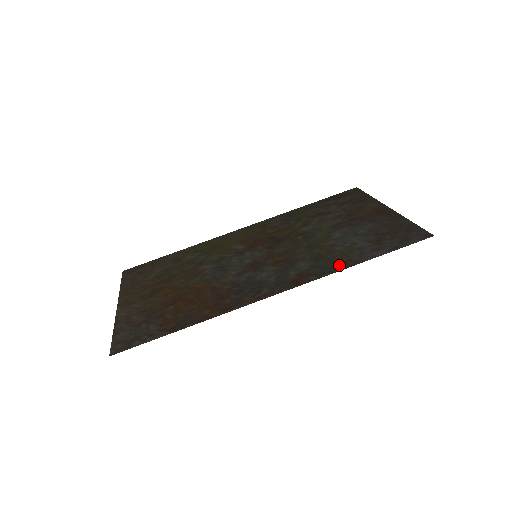
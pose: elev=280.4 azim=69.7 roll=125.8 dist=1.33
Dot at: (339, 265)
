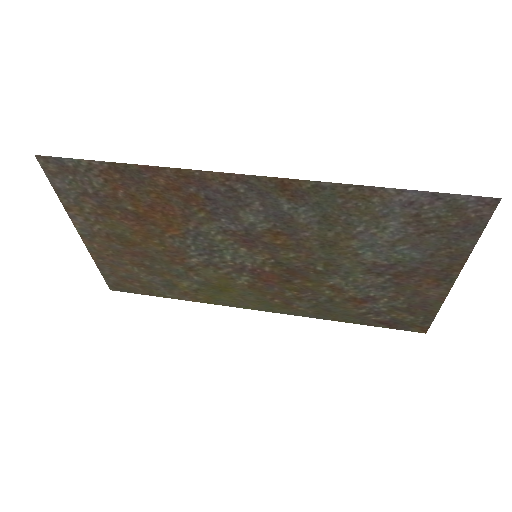
Dot at: (348, 194)
